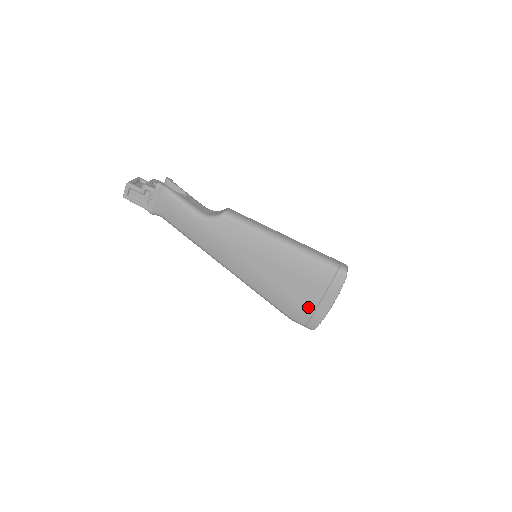
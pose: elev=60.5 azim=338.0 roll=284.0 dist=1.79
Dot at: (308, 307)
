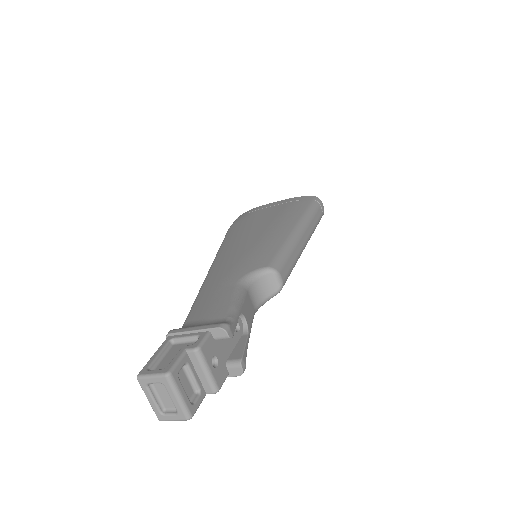
Dot at: occluded
